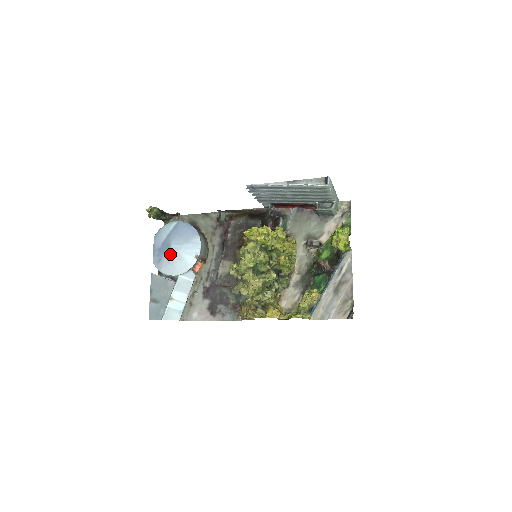
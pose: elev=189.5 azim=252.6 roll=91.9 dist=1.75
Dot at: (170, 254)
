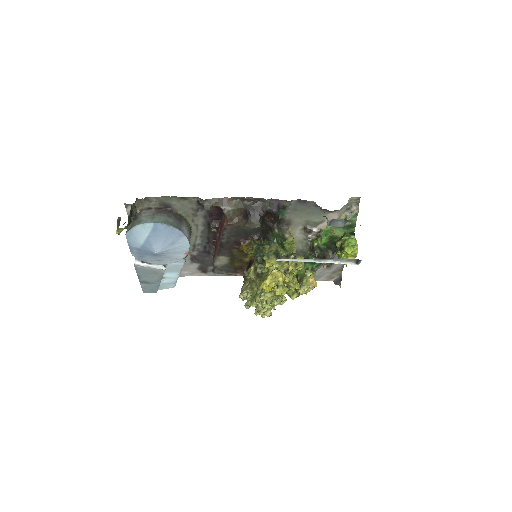
Dot at: (155, 256)
